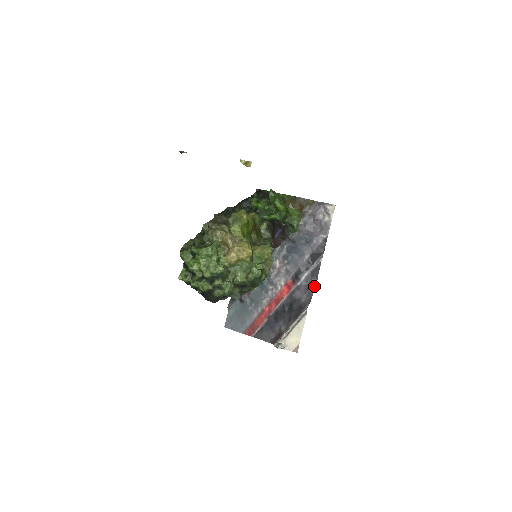
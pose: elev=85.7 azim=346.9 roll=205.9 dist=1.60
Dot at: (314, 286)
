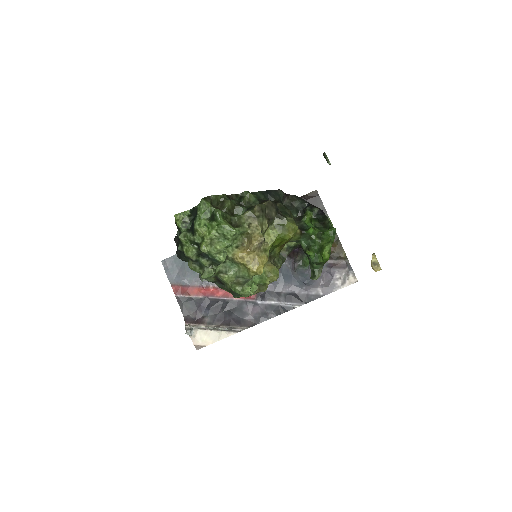
Dot at: (268, 318)
